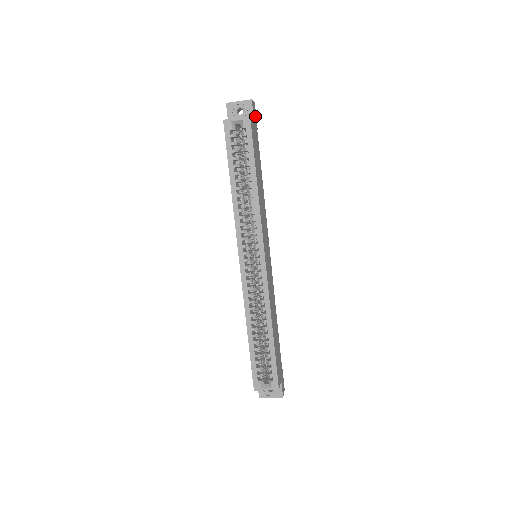
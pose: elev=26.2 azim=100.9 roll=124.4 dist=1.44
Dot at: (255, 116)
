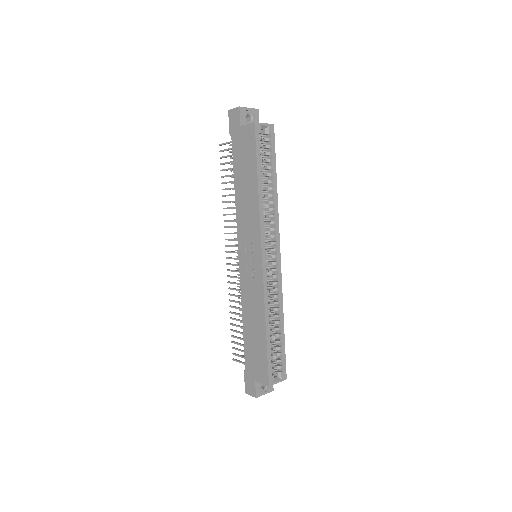
Dot at: occluded
